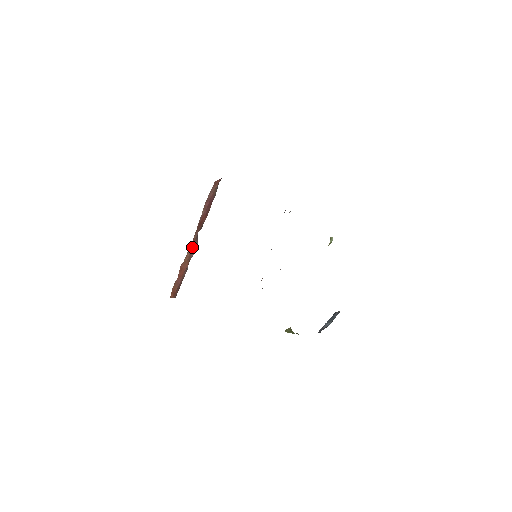
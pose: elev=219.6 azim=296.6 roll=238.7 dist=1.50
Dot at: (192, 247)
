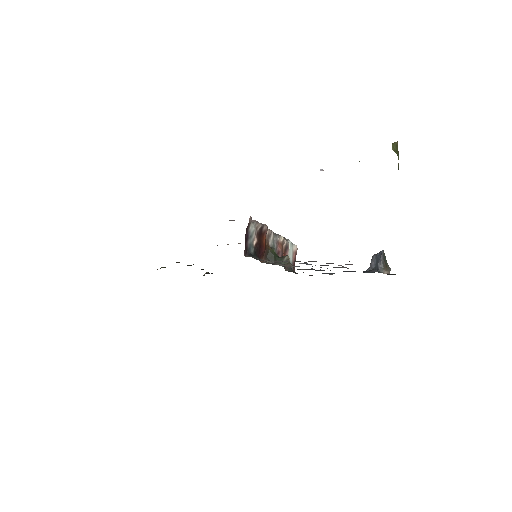
Dot at: occluded
